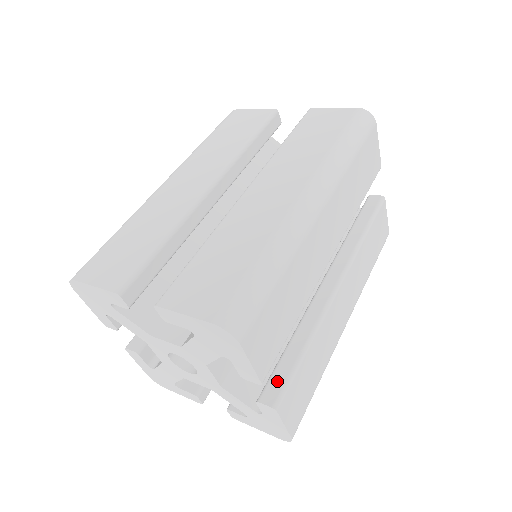
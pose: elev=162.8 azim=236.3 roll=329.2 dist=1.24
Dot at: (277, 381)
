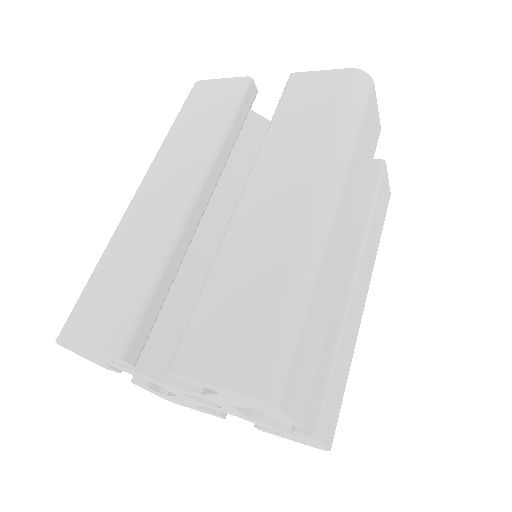
Dot at: (310, 404)
